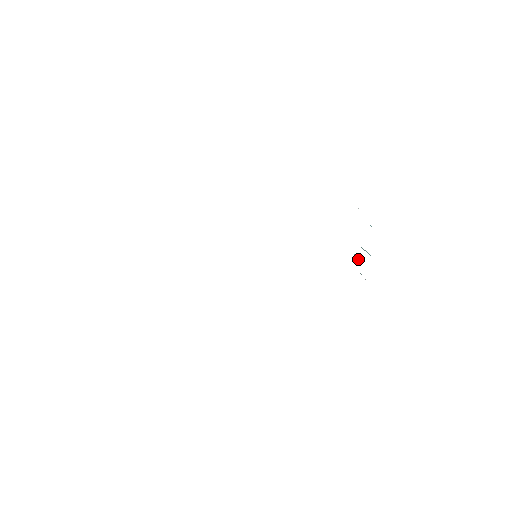
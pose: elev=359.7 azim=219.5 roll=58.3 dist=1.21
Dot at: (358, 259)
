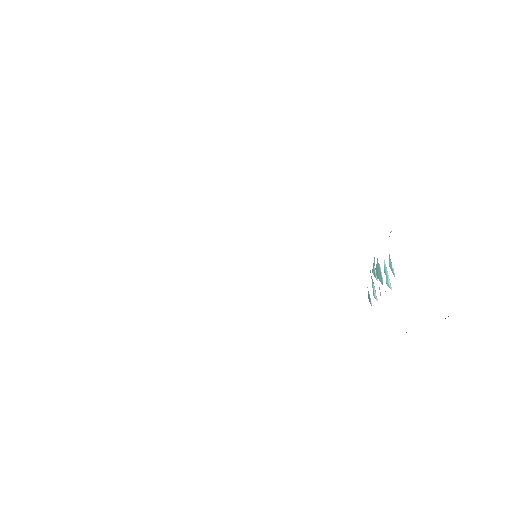
Dot at: (374, 275)
